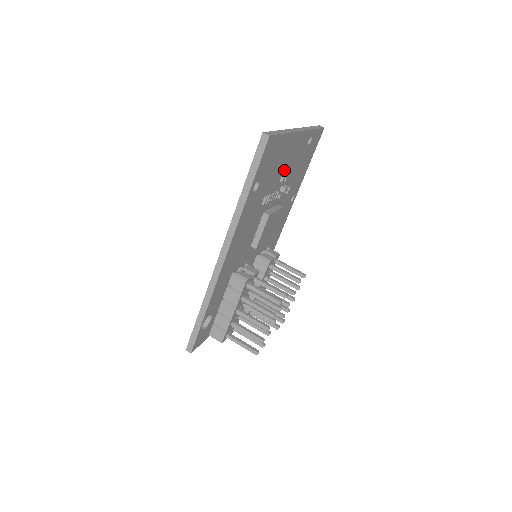
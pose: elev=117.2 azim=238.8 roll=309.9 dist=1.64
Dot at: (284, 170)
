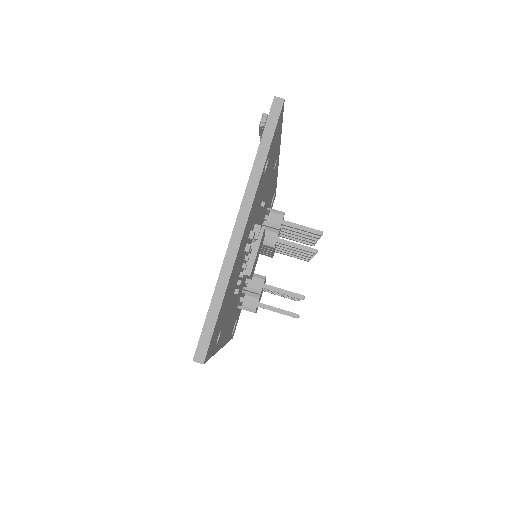
Dot at: (245, 246)
